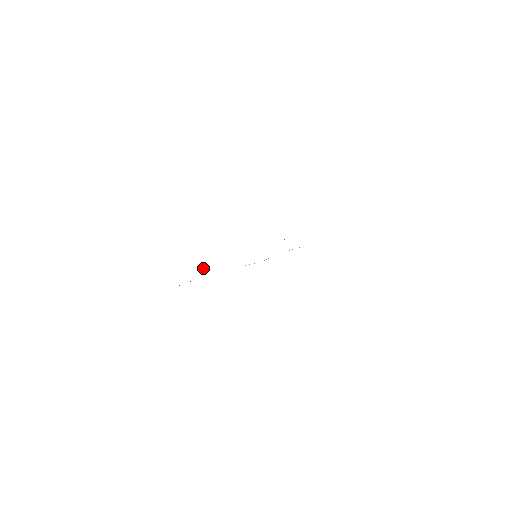
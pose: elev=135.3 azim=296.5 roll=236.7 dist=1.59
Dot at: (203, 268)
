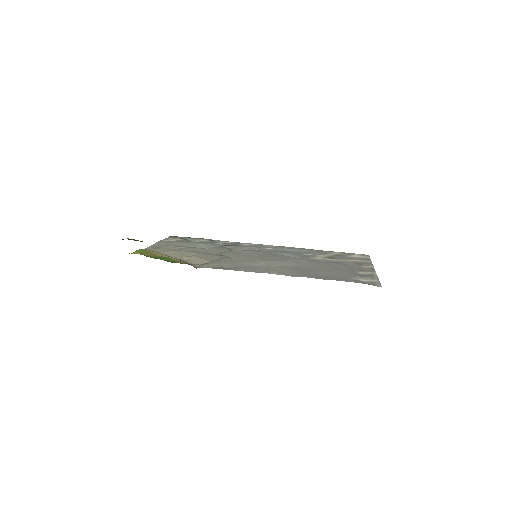
Dot at: (187, 258)
